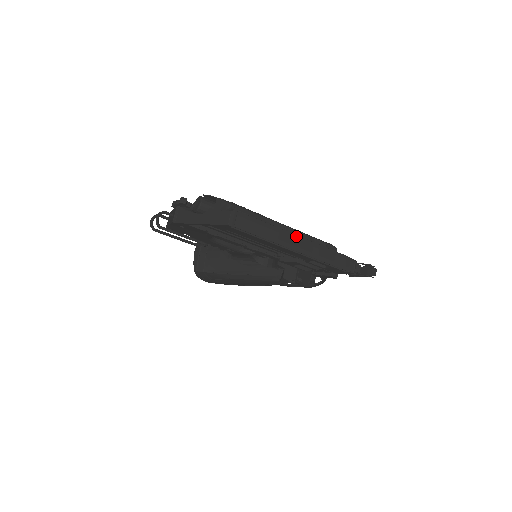
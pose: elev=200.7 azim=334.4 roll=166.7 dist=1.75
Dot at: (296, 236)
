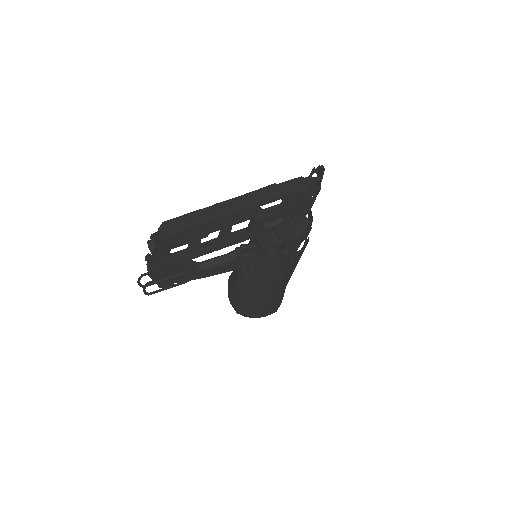
Dot at: (228, 202)
